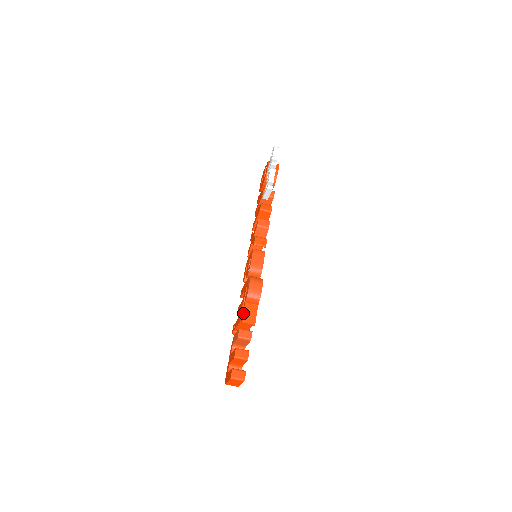
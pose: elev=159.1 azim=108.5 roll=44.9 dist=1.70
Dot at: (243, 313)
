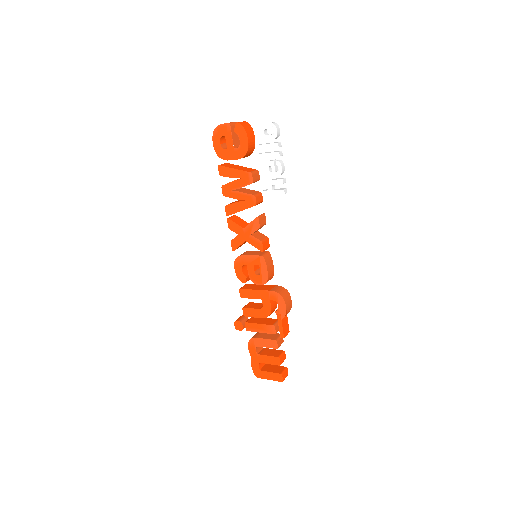
Dot at: (283, 330)
